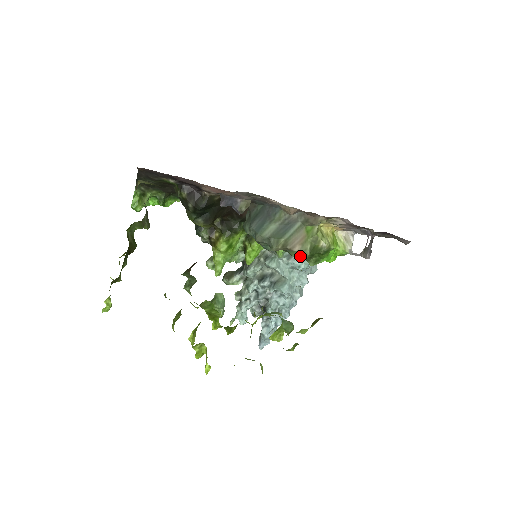
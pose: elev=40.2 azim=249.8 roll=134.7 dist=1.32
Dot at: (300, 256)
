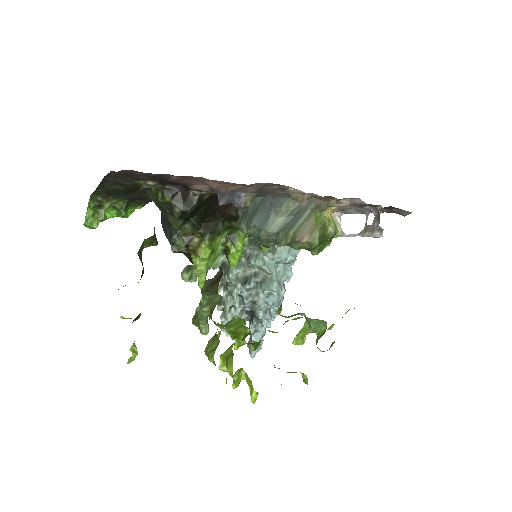
Dot at: (303, 247)
